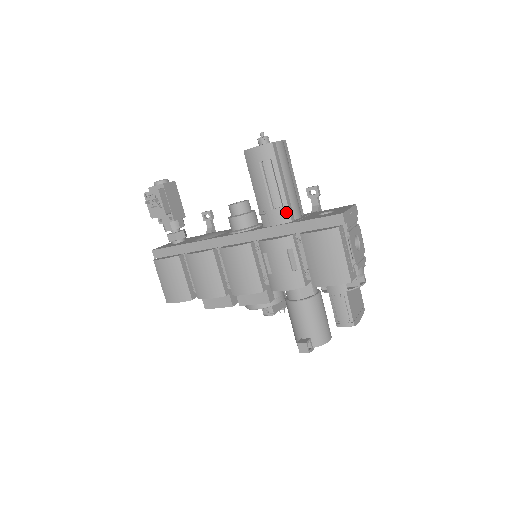
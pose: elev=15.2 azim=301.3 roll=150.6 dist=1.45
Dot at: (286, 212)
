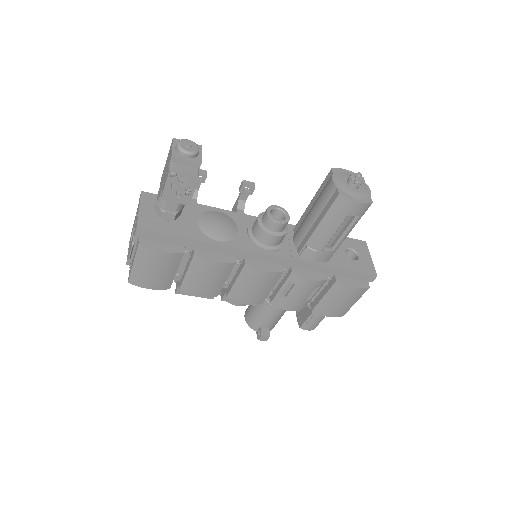
Dot at: (332, 255)
